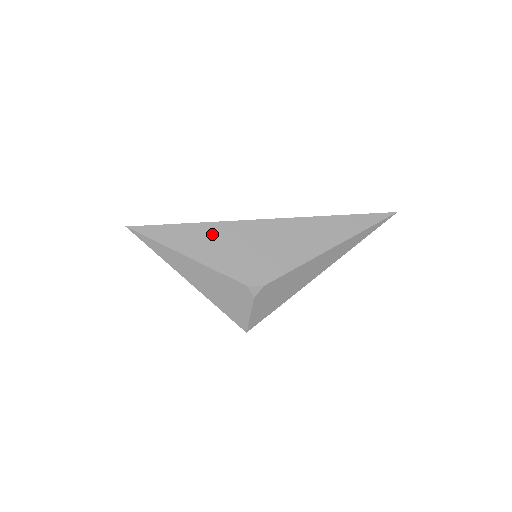
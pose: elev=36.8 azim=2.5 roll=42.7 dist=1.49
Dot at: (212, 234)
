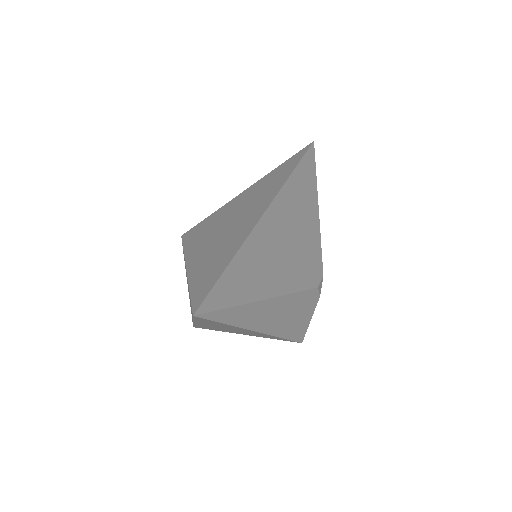
Dot at: (259, 253)
